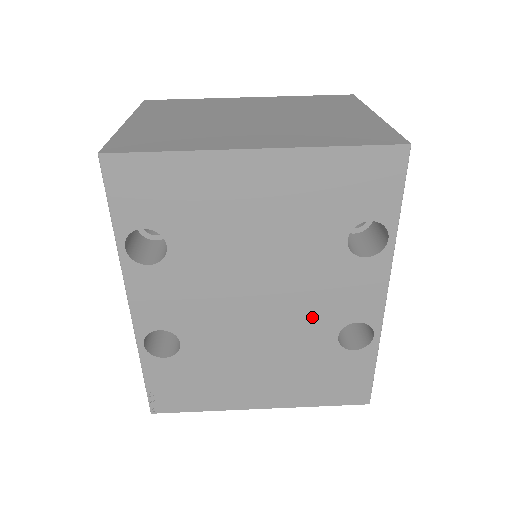
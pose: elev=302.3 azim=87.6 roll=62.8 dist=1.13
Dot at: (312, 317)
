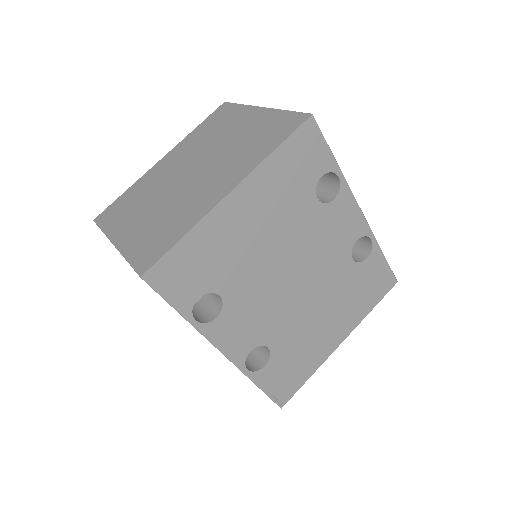
Dot at: (330, 261)
